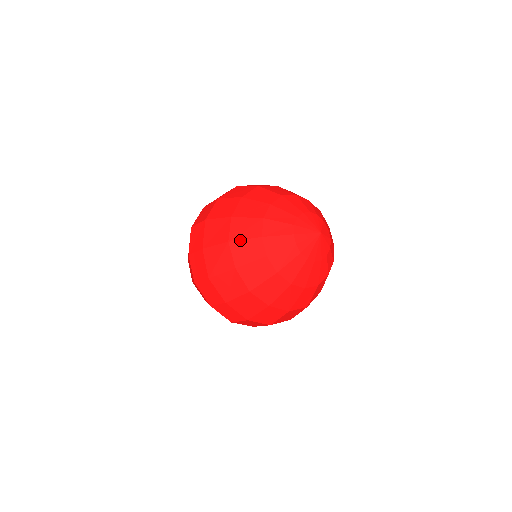
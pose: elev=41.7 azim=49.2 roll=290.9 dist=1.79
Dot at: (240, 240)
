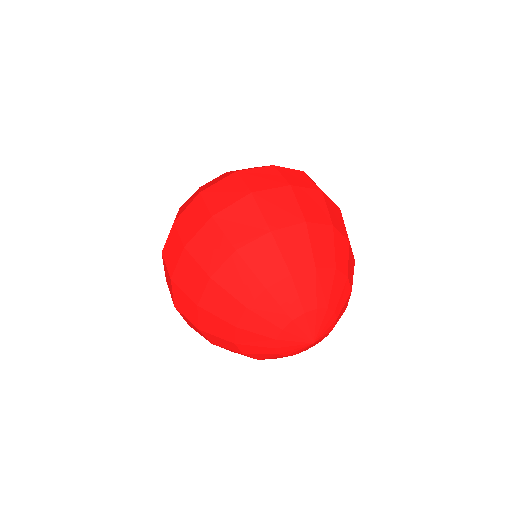
Dot at: (210, 334)
